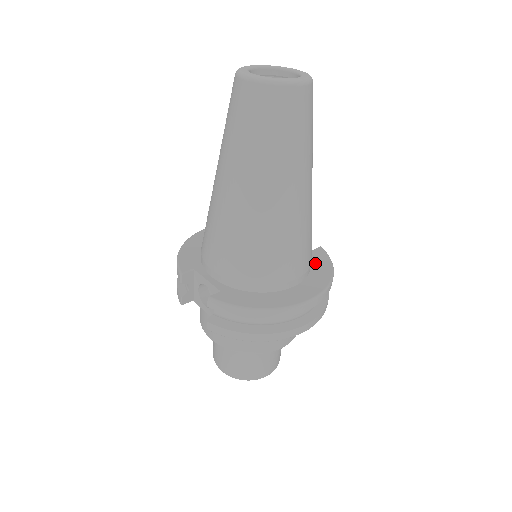
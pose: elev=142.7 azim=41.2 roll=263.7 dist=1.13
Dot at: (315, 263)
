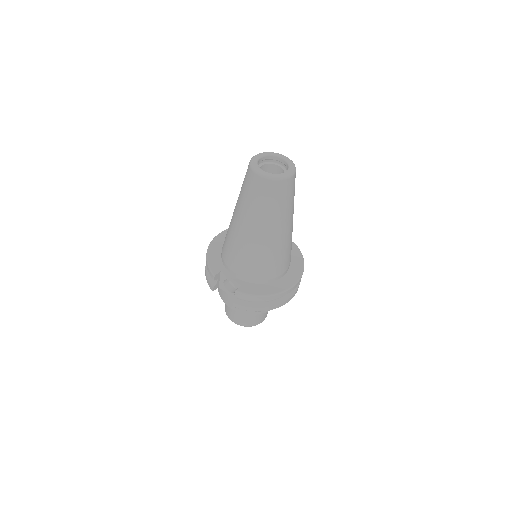
Dot at: (292, 256)
